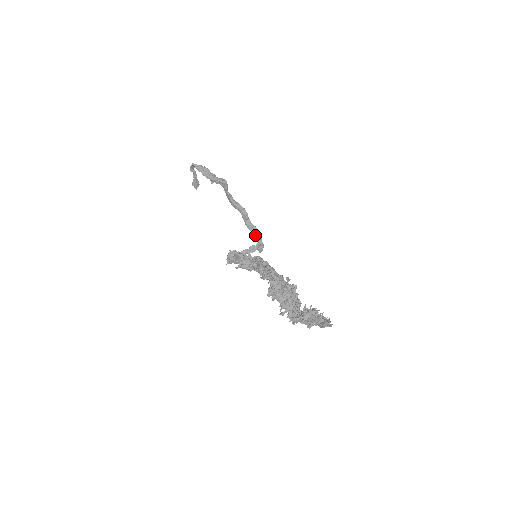
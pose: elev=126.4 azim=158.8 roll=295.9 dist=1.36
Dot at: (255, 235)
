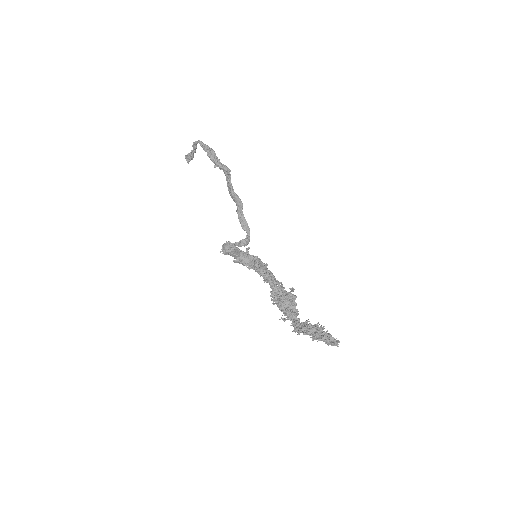
Dot at: (245, 229)
